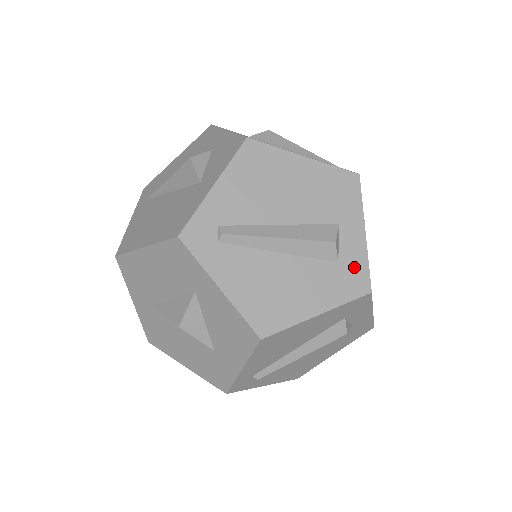
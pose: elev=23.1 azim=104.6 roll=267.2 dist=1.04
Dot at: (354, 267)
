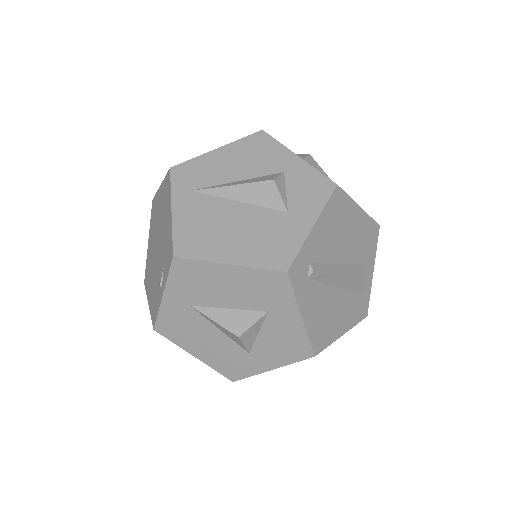
Dot at: (364, 298)
